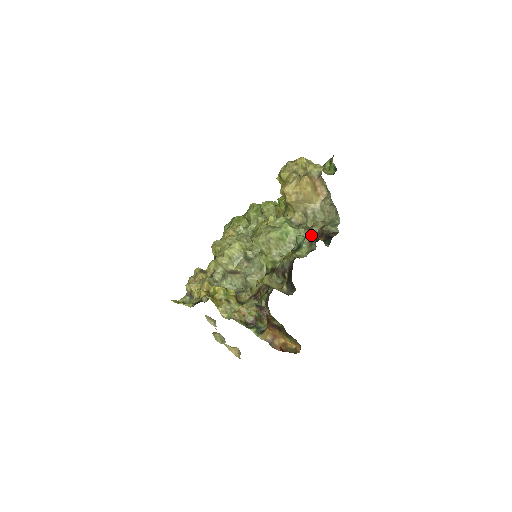
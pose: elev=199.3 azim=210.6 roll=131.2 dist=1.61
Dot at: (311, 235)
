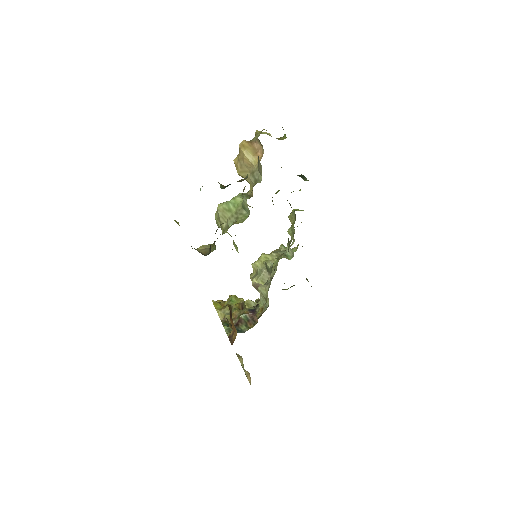
Dot at: (244, 196)
